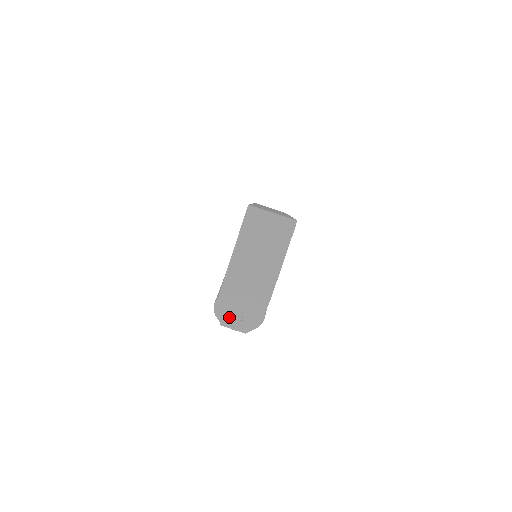
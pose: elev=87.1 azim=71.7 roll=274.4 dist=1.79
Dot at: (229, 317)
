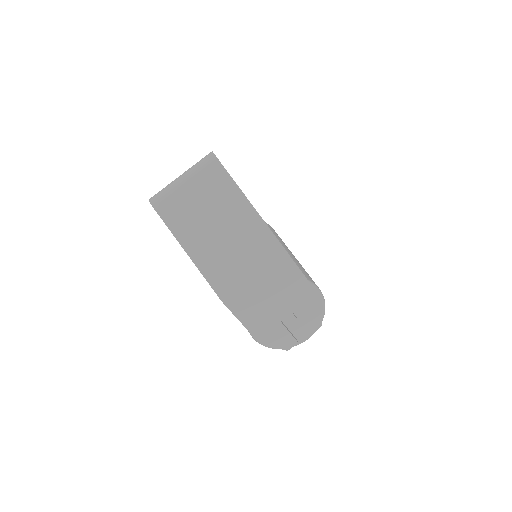
Dot at: (282, 331)
